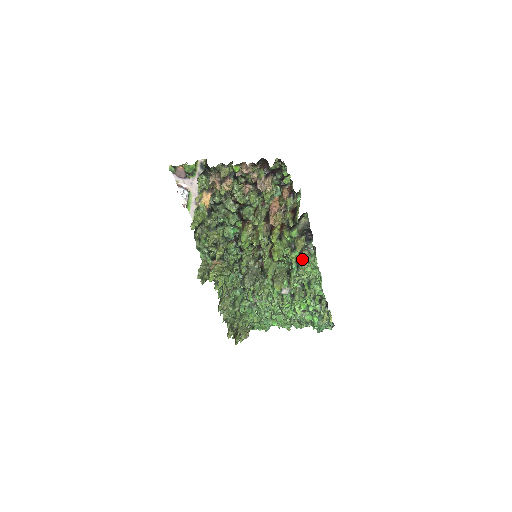
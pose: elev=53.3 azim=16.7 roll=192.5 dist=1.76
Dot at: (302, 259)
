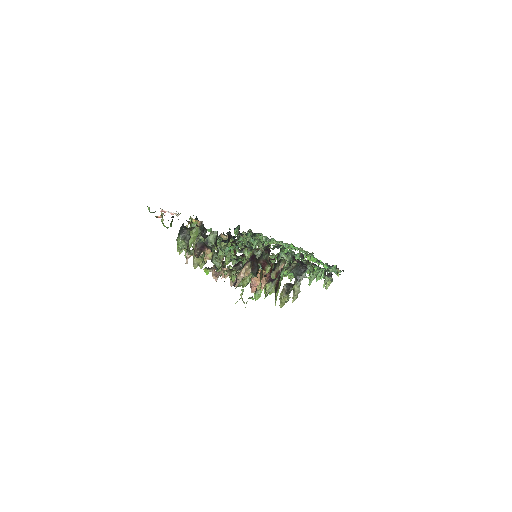
Dot at: occluded
